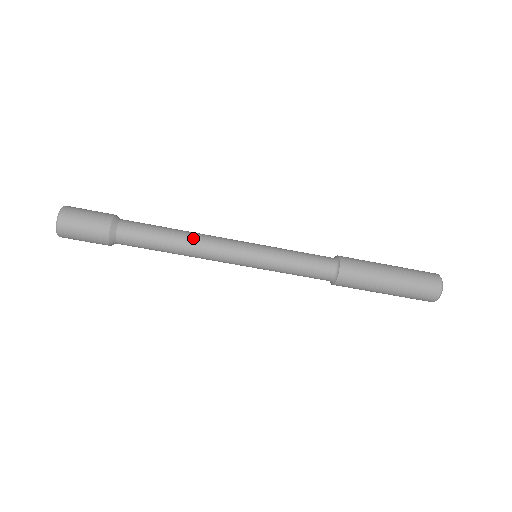
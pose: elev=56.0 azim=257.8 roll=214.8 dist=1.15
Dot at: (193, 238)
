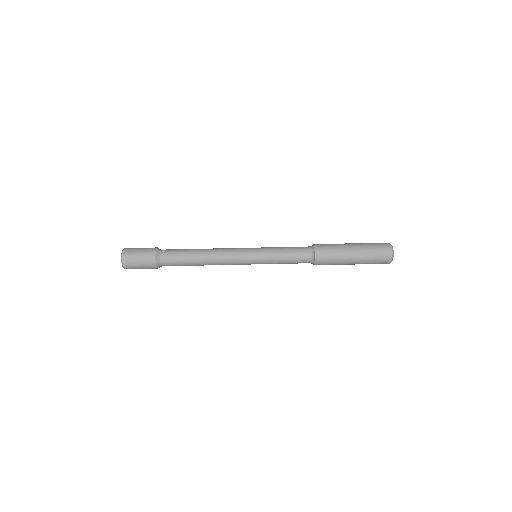
Dot at: occluded
